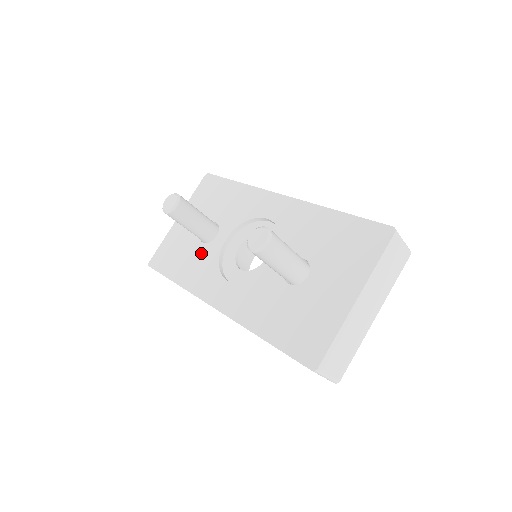
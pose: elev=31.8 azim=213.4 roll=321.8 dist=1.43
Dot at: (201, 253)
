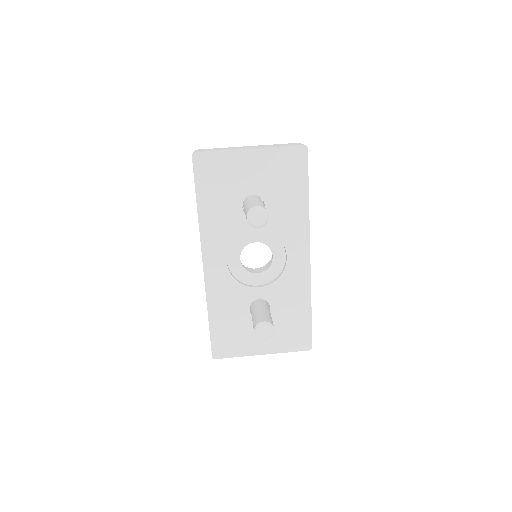
Dot at: (233, 213)
